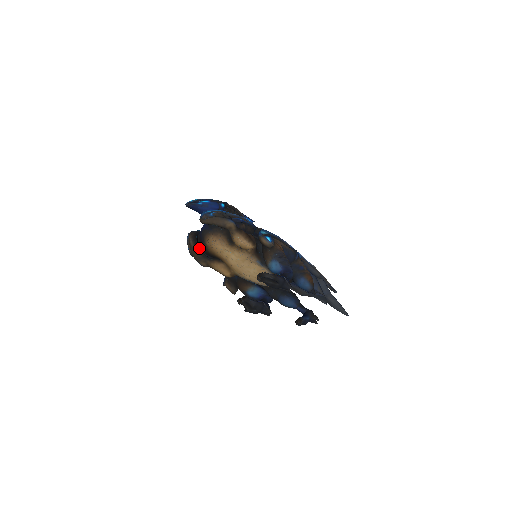
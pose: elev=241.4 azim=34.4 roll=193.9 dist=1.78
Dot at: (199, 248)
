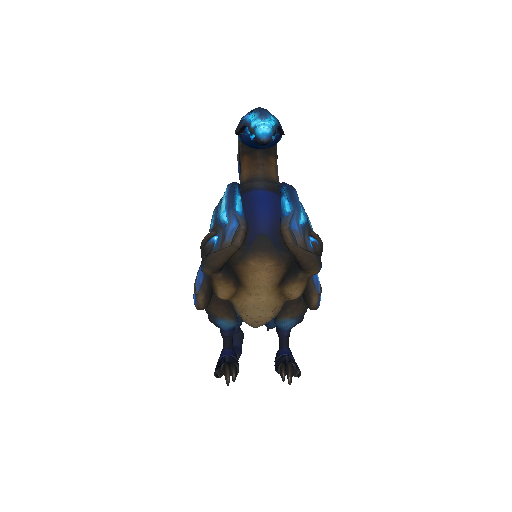
Dot at: occluded
